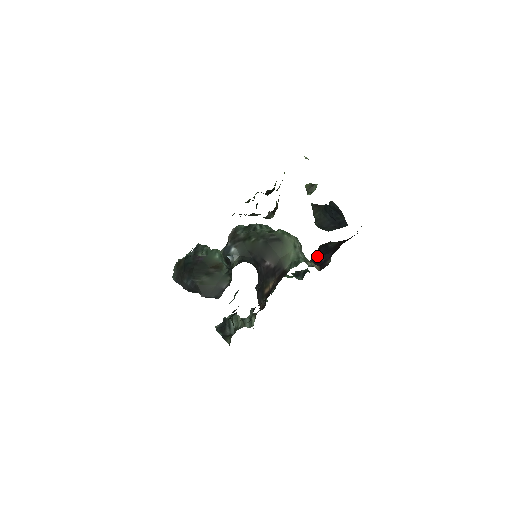
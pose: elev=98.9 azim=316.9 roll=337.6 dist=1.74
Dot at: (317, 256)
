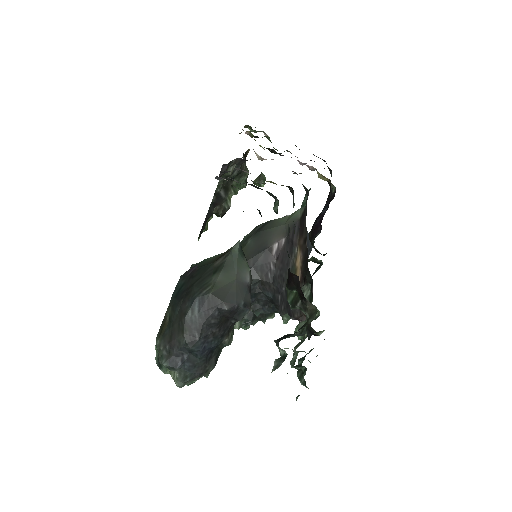
Dot at: (317, 223)
